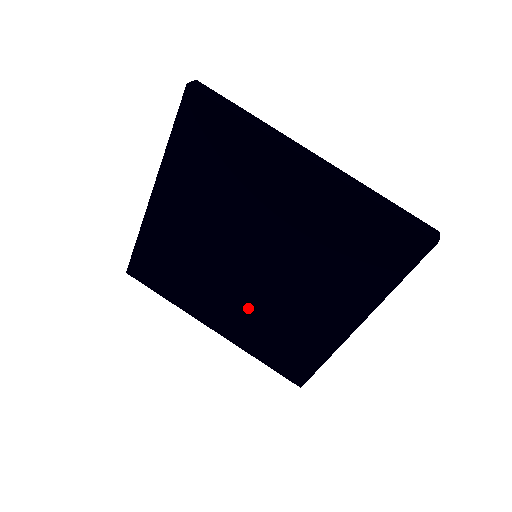
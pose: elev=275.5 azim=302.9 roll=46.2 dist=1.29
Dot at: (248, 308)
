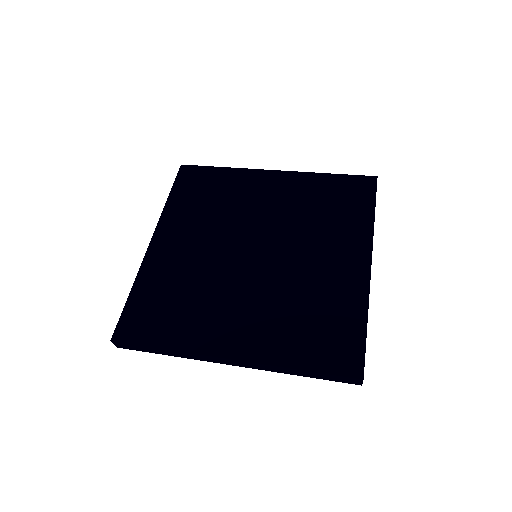
Dot at: (264, 303)
